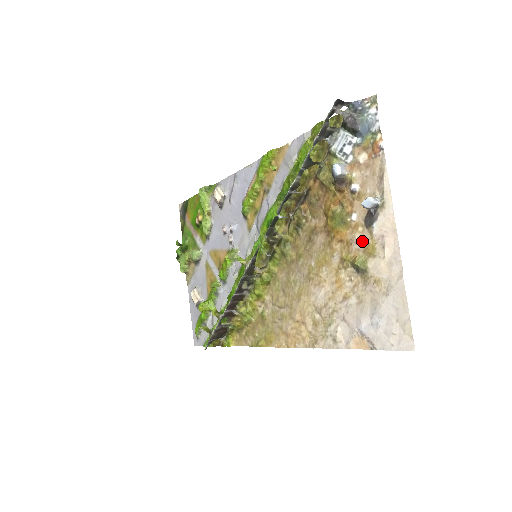
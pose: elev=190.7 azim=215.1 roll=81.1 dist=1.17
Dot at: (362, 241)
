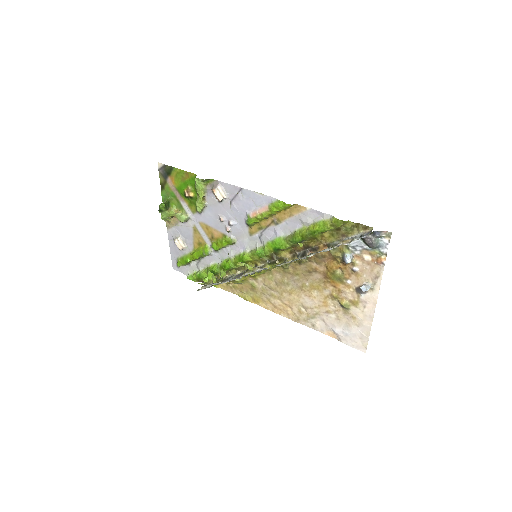
Dot at: (350, 296)
